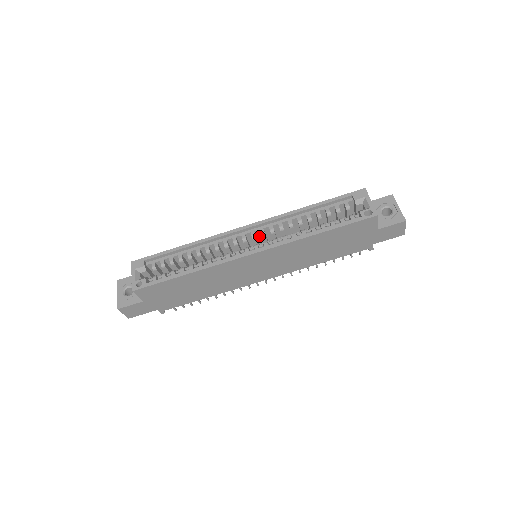
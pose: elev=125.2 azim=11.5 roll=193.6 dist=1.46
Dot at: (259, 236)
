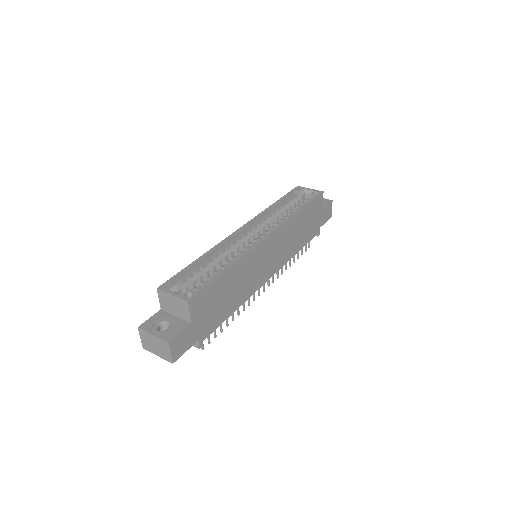
Dot at: occluded
